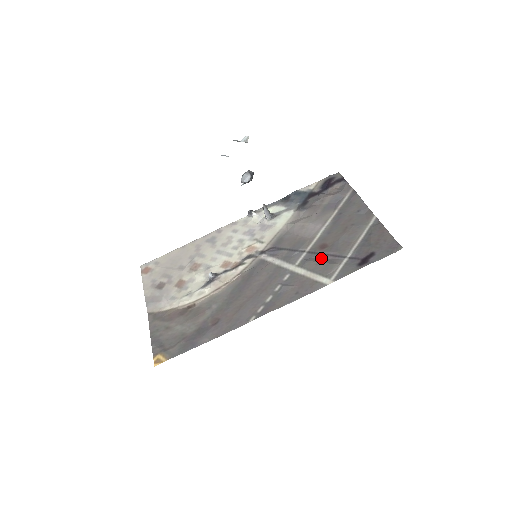
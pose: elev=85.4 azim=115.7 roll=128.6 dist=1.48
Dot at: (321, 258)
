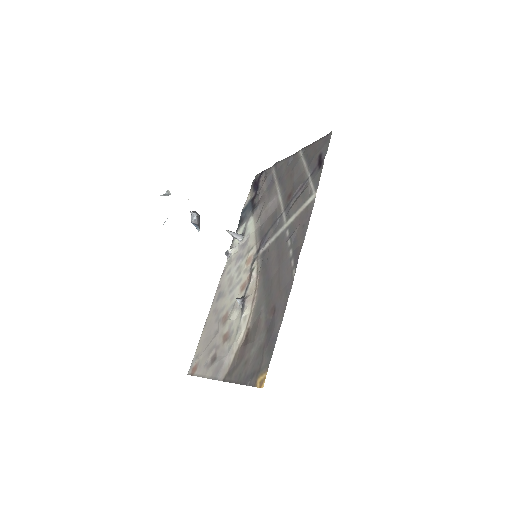
Dot at: (295, 199)
